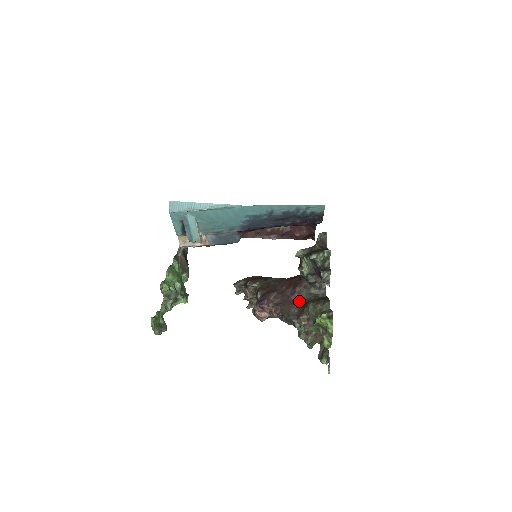
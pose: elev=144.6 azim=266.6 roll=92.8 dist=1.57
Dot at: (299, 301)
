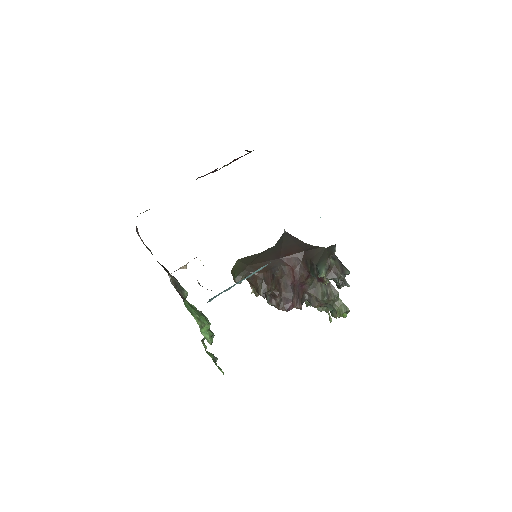
Dot at: (307, 288)
